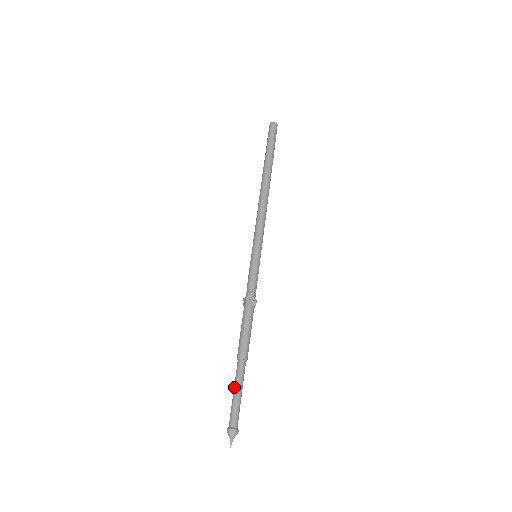
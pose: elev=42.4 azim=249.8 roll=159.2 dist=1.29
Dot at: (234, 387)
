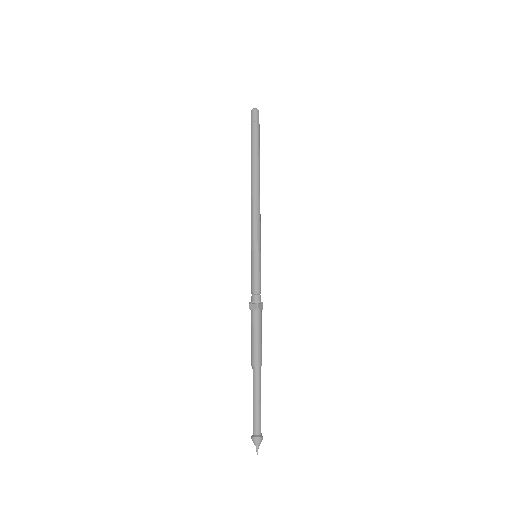
Dot at: (253, 394)
